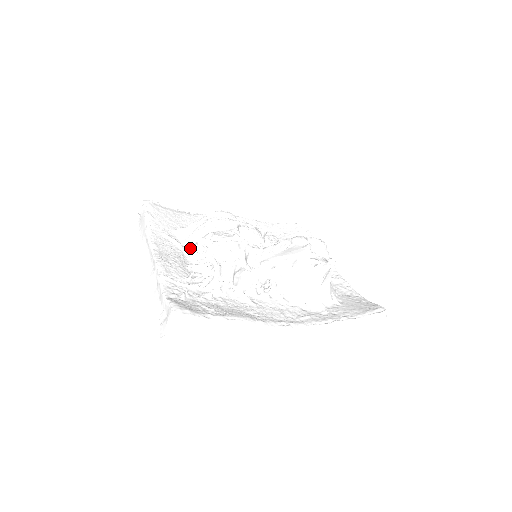
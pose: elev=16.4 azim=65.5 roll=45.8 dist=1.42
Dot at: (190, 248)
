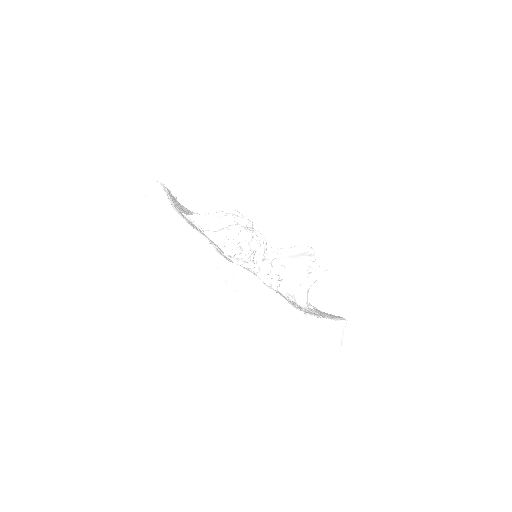
Dot at: (213, 232)
